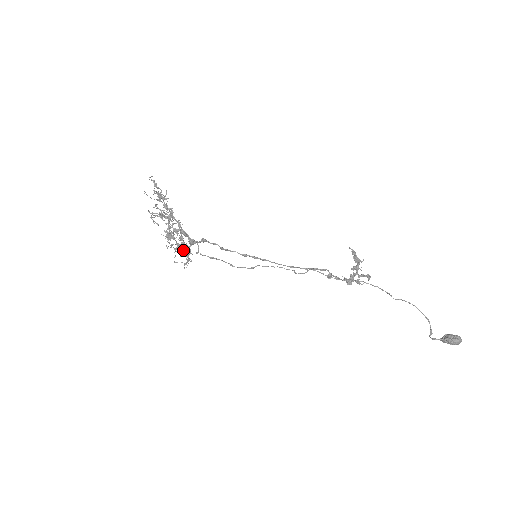
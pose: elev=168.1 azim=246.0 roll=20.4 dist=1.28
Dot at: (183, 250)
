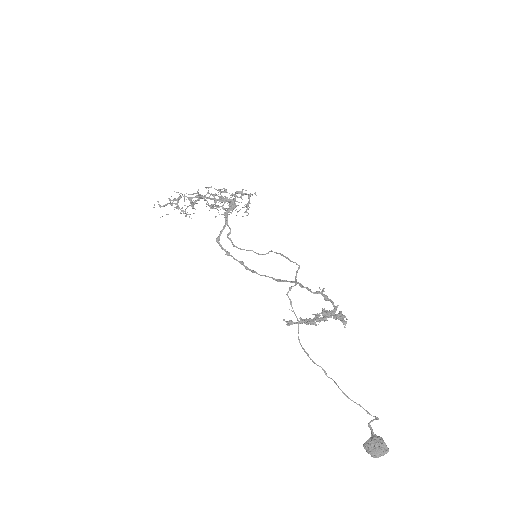
Dot at: (232, 211)
